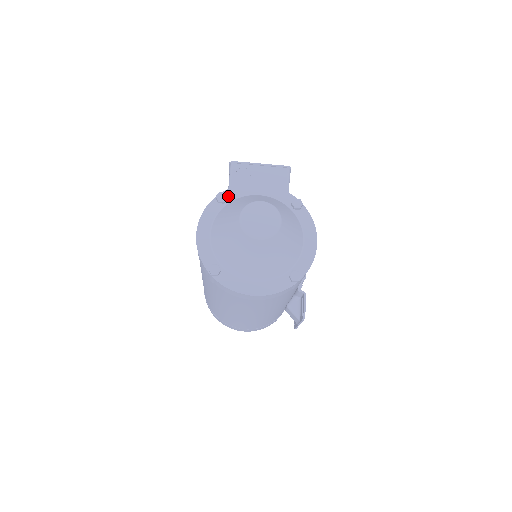
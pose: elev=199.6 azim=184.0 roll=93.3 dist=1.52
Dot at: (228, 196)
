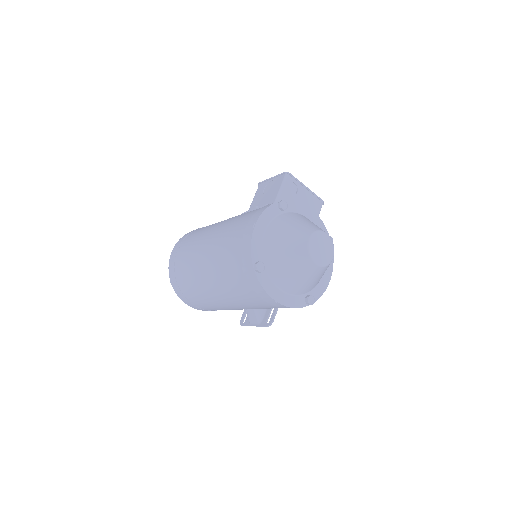
Dot at: (287, 206)
